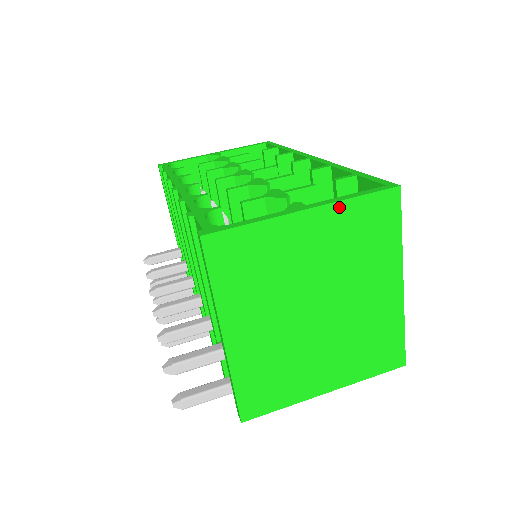
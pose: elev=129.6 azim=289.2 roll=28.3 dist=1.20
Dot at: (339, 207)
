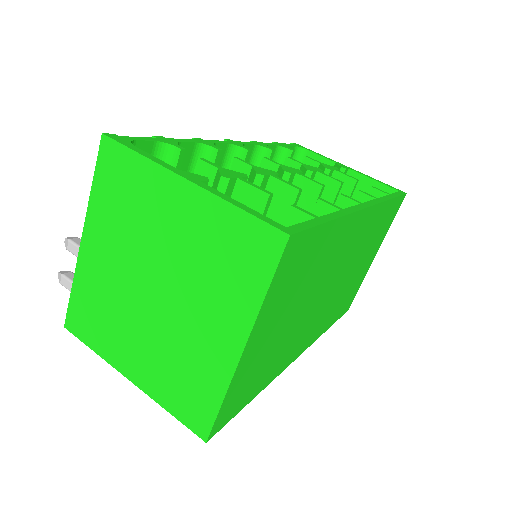
Dot at: (217, 203)
